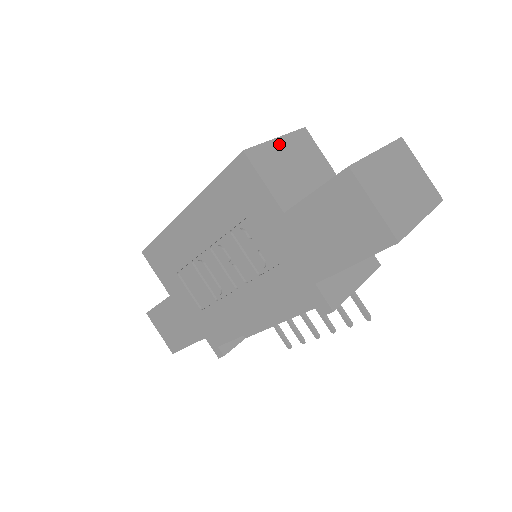
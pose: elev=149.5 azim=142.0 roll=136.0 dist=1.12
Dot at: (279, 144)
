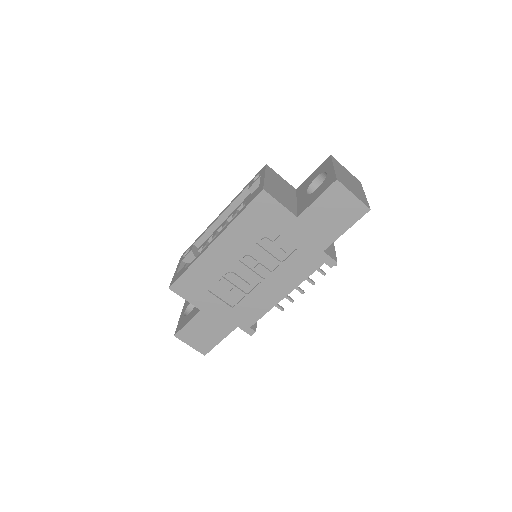
Dot at: (268, 179)
